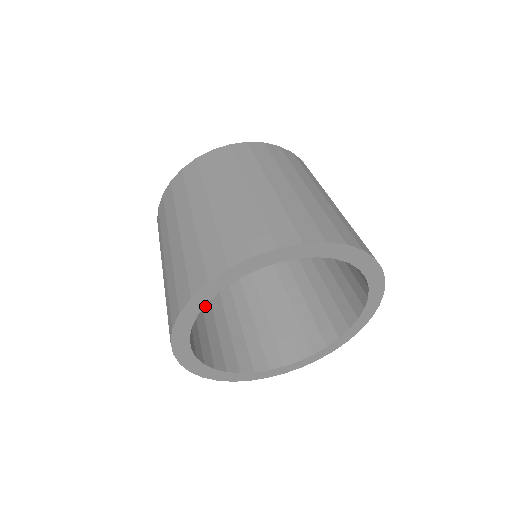
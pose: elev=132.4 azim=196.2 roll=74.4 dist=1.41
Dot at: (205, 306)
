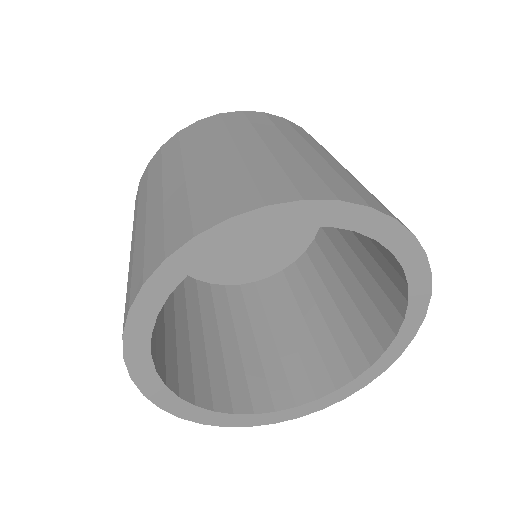
Dot at: (193, 325)
